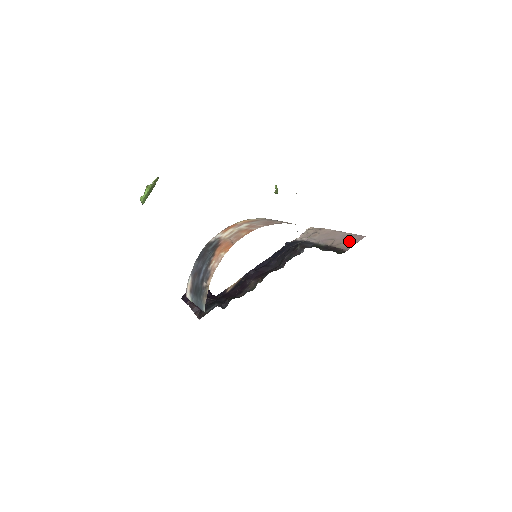
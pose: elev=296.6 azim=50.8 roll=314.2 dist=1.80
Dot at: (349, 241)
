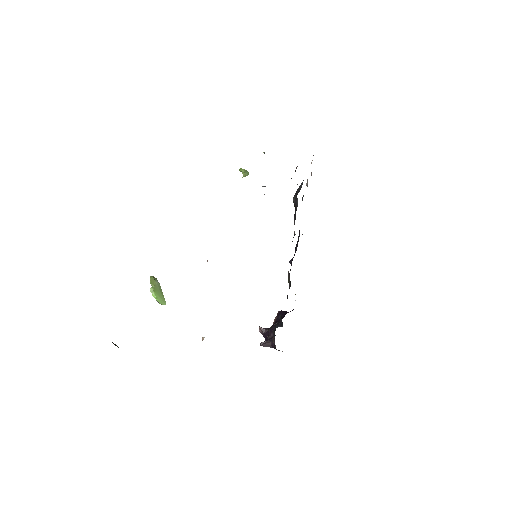
Dot at: occluded
